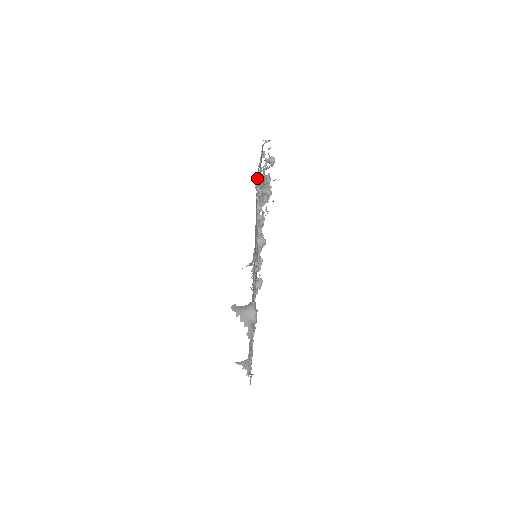
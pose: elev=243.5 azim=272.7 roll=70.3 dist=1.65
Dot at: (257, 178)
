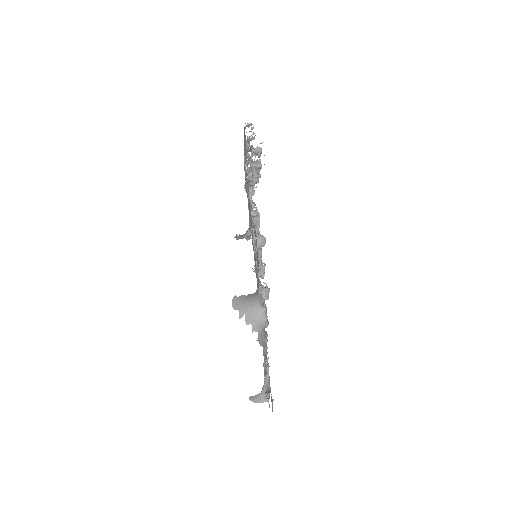
Dot at: (244, 166)
